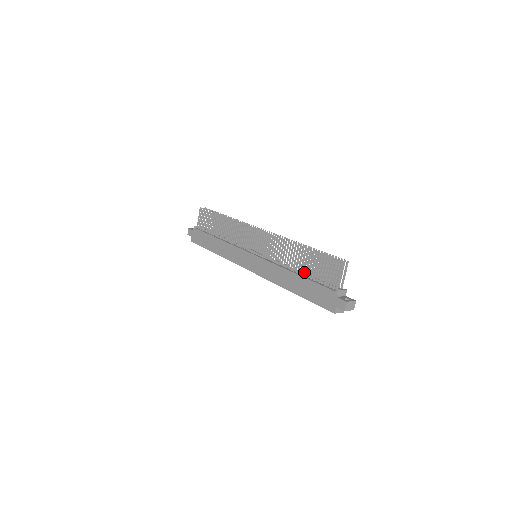
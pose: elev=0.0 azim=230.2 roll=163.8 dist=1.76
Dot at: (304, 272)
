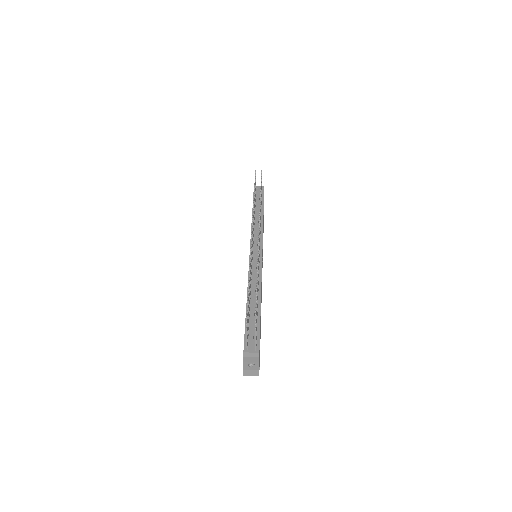
Dot at: (249, 308)
